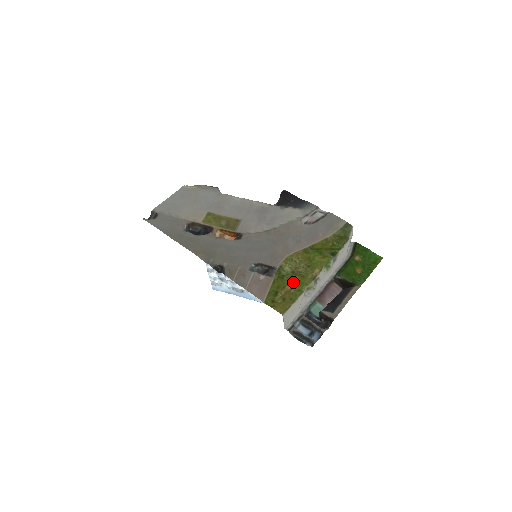
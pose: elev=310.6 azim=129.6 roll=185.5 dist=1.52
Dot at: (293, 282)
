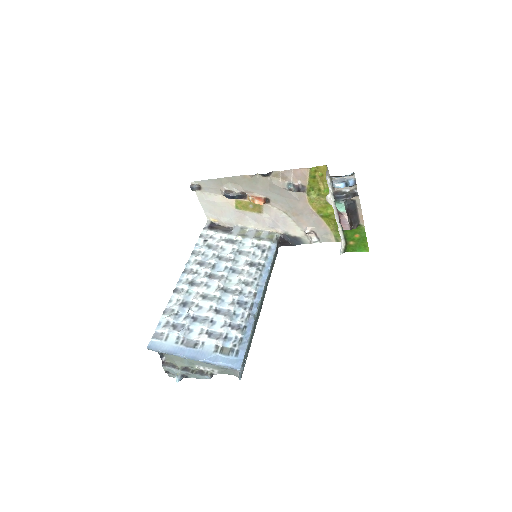
Dot at: (322, 188)
